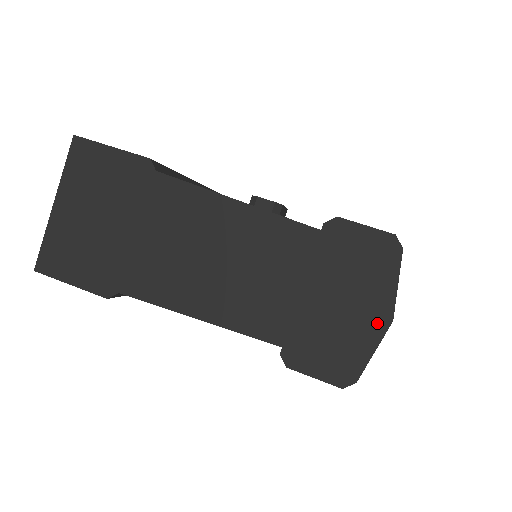
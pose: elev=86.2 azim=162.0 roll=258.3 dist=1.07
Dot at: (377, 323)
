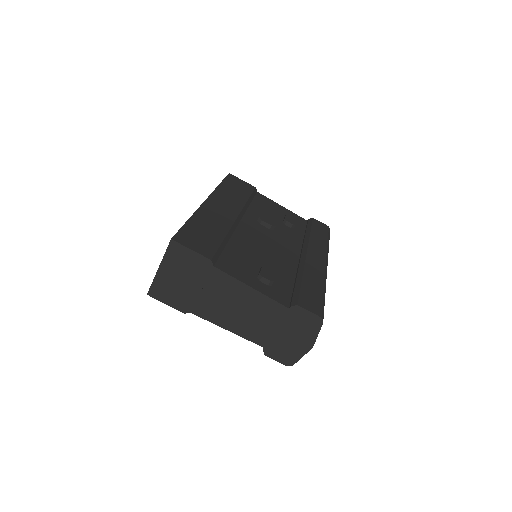
Dot at: (306, 347)
